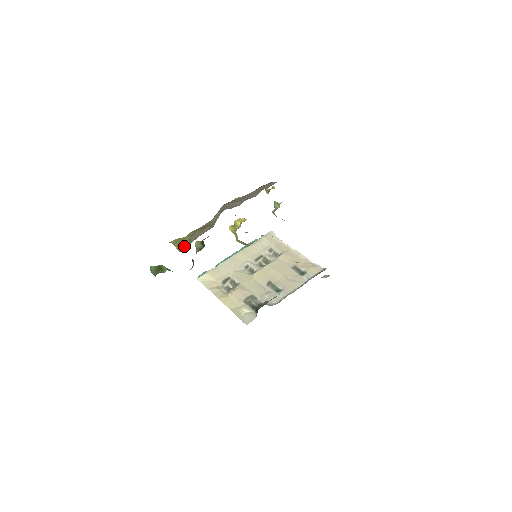
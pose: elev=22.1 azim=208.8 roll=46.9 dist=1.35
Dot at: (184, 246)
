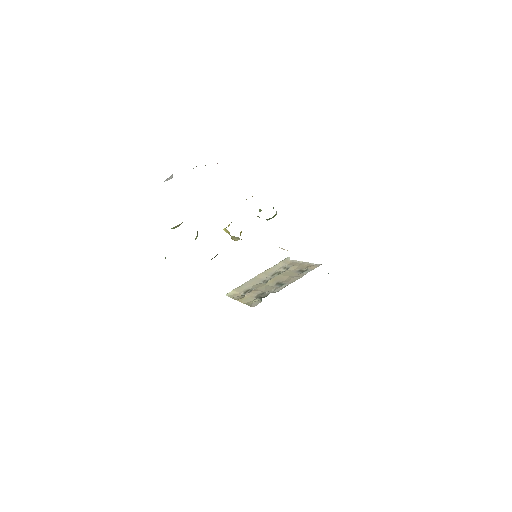
Dot at: (176, 227)
